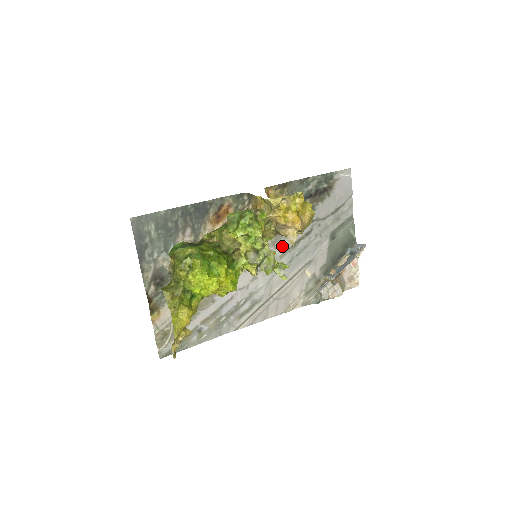
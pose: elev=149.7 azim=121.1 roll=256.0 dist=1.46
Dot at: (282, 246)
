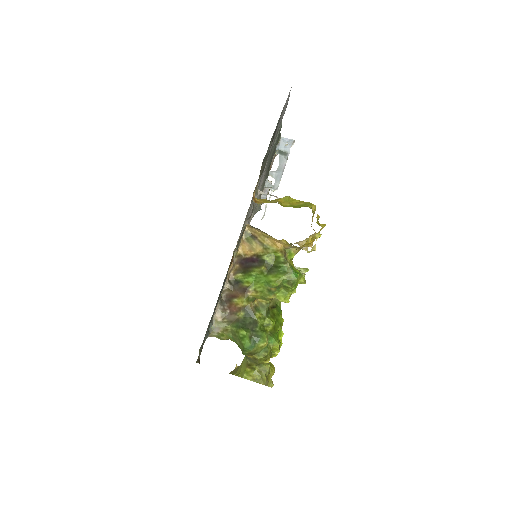
Dot at: (249, 209)
